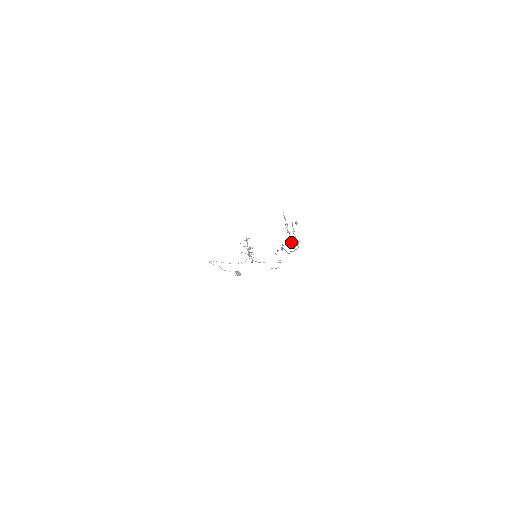
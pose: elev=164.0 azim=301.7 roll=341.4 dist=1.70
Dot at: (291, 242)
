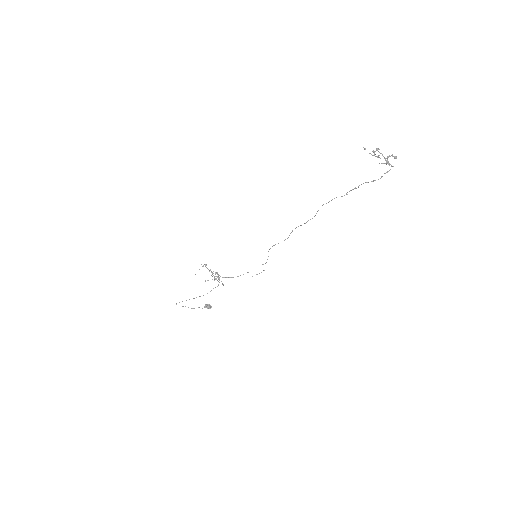
Dot at: (387, 162)
